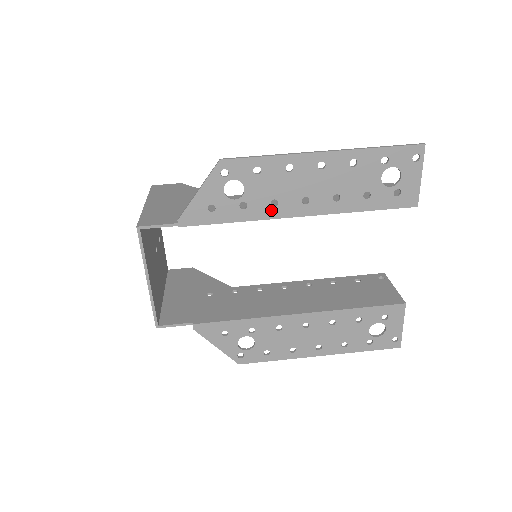
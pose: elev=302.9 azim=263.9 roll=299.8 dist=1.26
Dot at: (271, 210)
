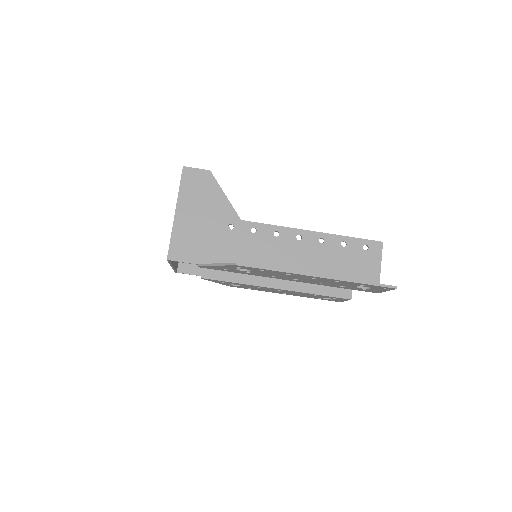
Dot at: (269, 276)
